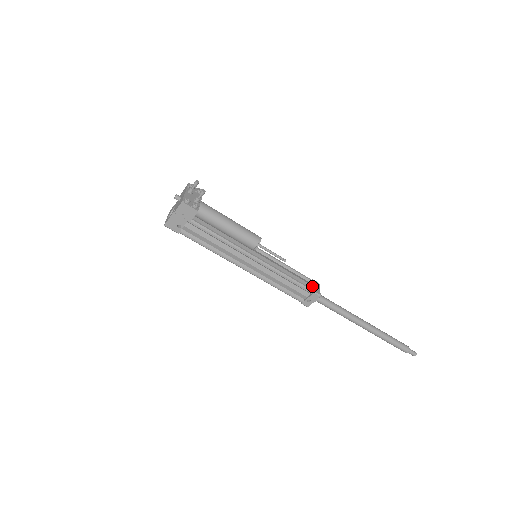
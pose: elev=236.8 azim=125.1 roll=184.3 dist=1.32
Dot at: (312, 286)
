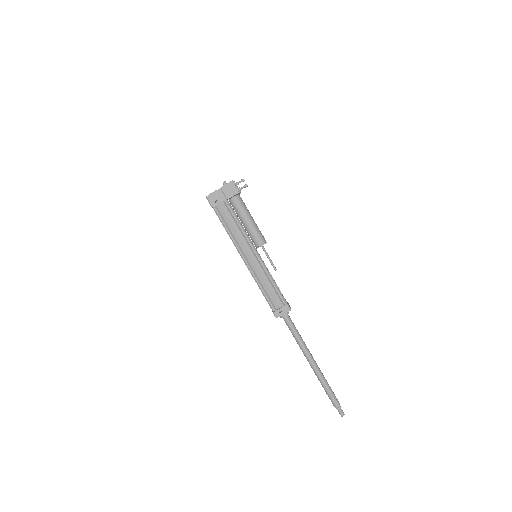
Dot at: occluded
